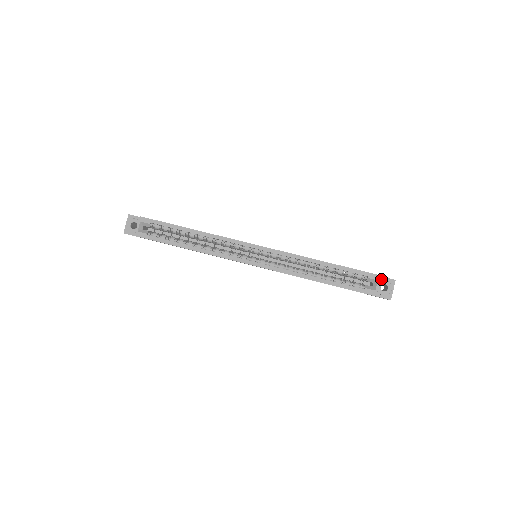
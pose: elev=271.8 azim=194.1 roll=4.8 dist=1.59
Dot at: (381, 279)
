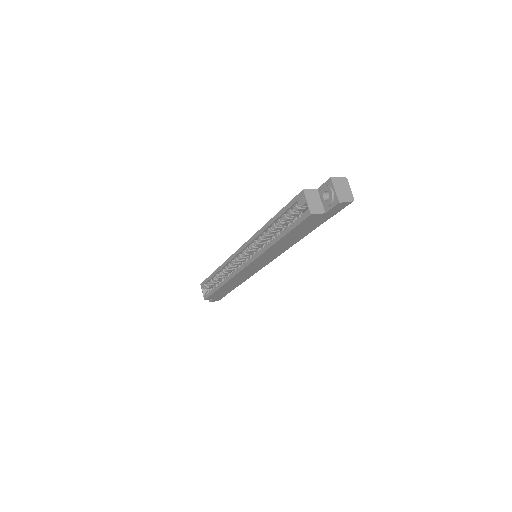
Dot at: (321, 190)
